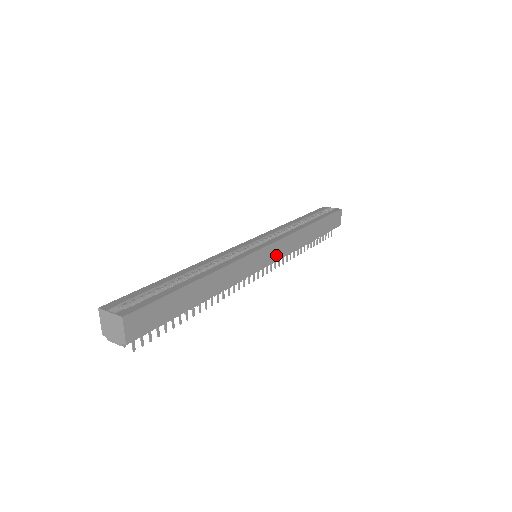
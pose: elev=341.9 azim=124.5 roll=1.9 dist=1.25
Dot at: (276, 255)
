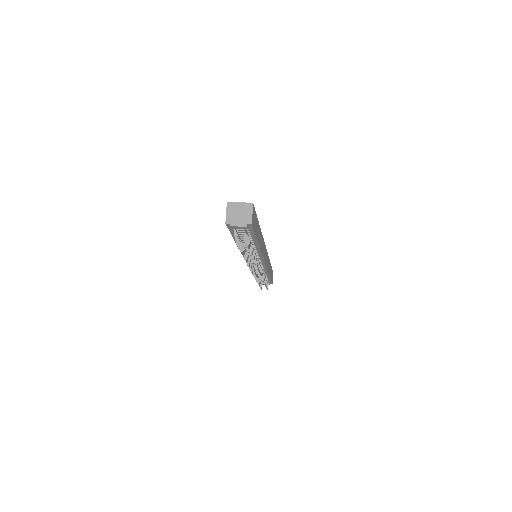
Dot at: (266, 261)
